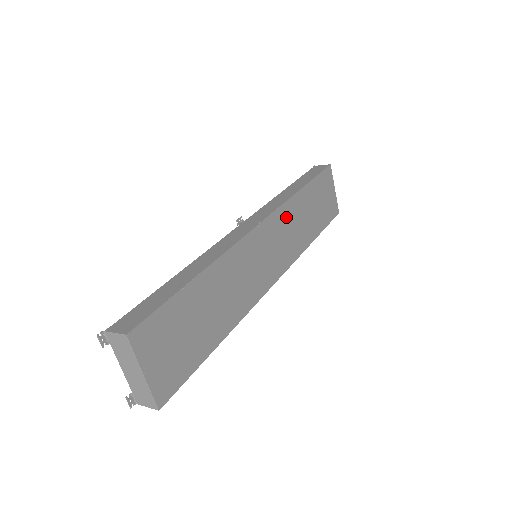
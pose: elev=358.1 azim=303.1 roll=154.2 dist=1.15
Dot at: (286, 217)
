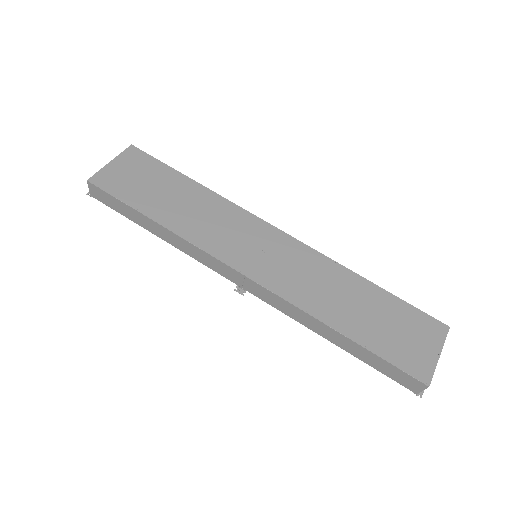
Dot at: (316, 265)
